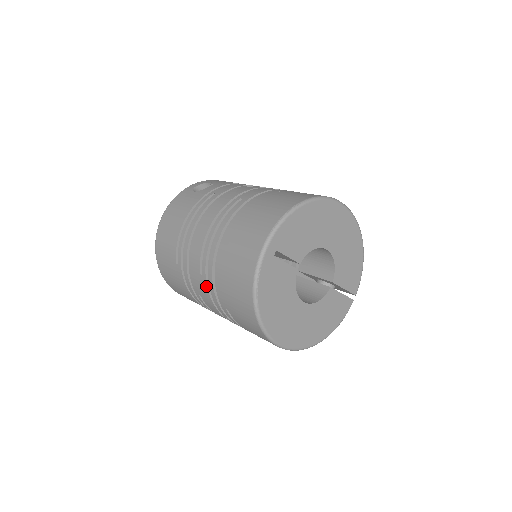
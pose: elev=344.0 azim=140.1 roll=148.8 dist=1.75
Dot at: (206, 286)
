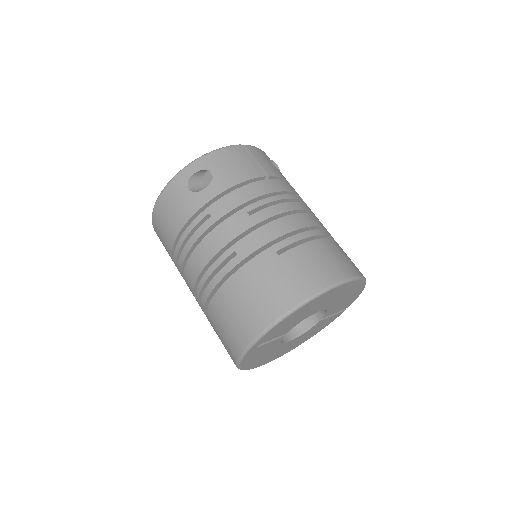
Dot at: occluded
